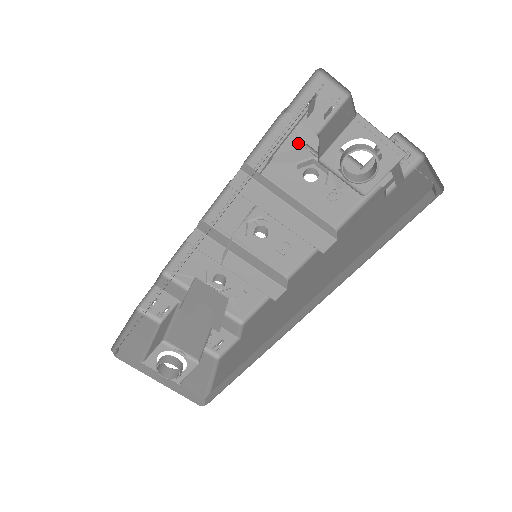
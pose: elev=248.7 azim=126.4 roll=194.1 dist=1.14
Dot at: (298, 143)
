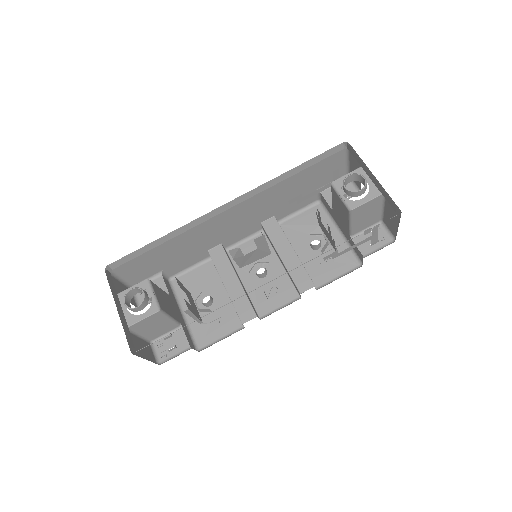
Dot at: (317, 223)
